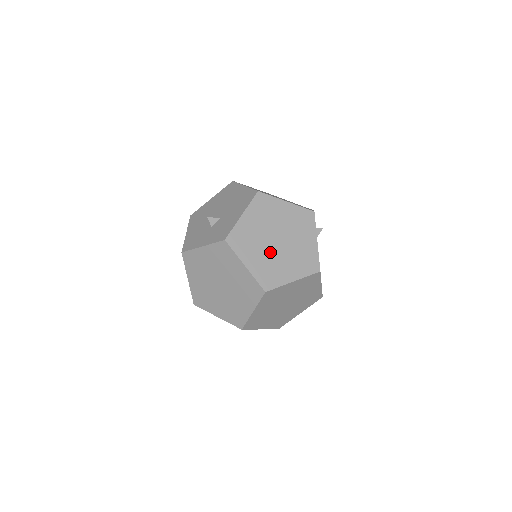
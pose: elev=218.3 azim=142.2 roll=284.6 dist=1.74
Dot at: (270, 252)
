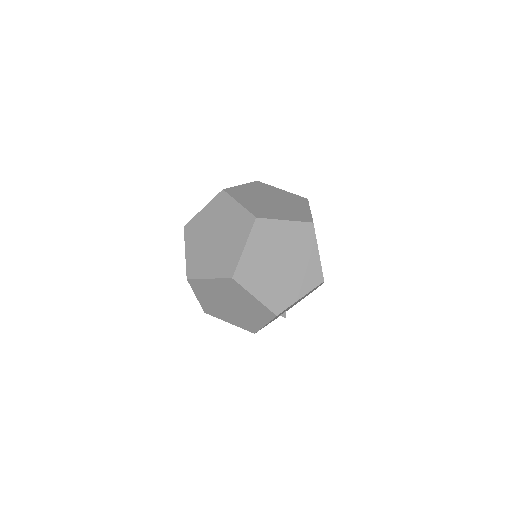
Dot at: occluded
